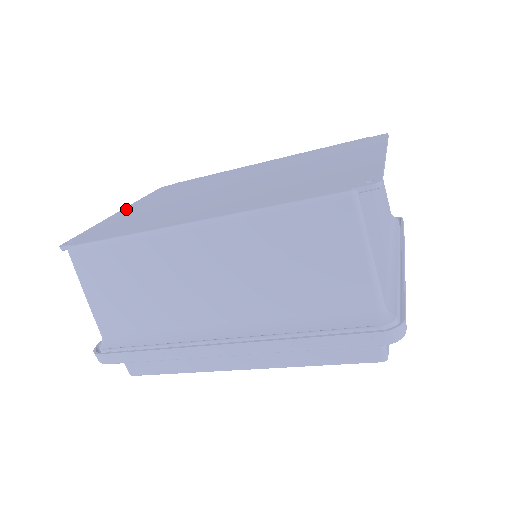
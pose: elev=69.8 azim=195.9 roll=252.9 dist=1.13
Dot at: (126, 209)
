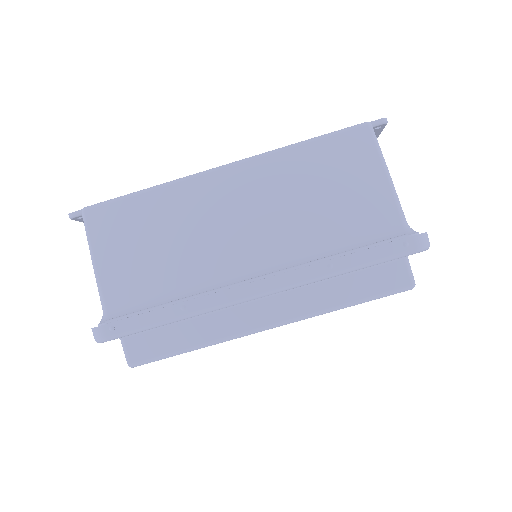
Dot at: occluded
